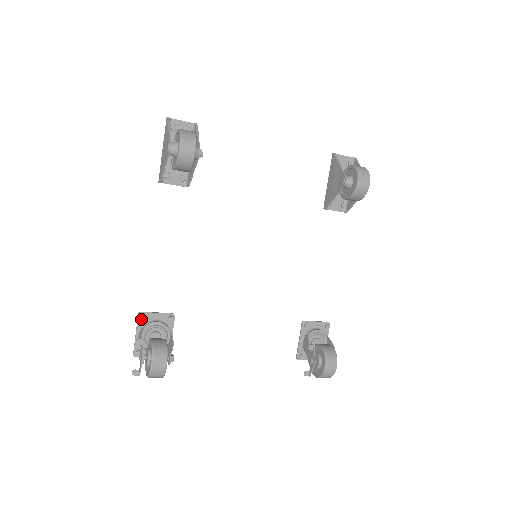
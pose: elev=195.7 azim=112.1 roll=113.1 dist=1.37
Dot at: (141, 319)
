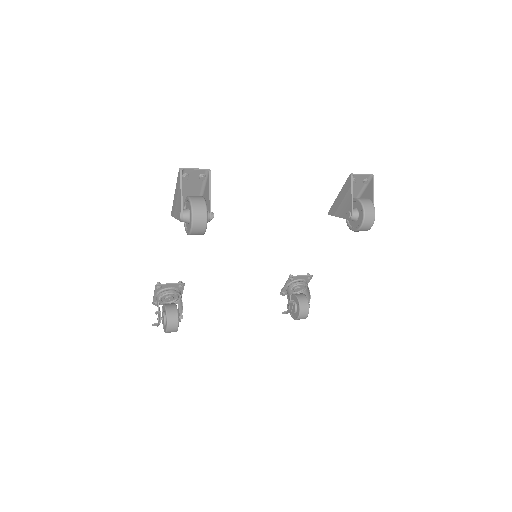
Dot at: occluded
